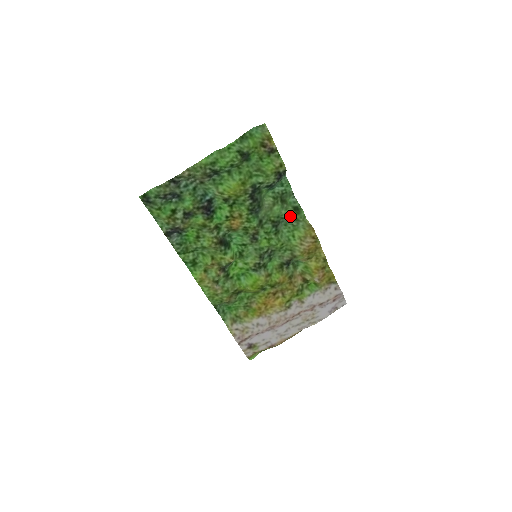
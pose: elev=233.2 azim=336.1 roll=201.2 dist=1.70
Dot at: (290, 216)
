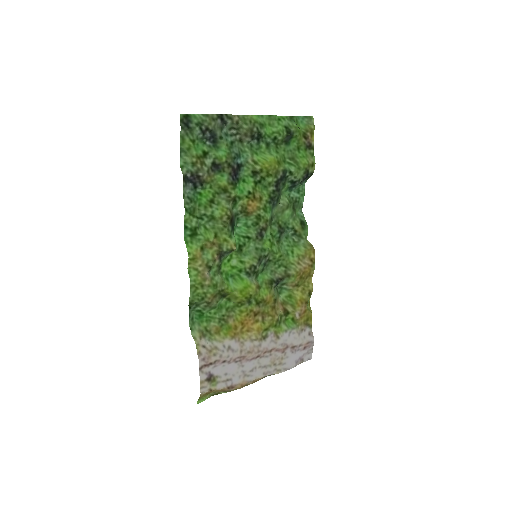
Dot at: (294, 229)
